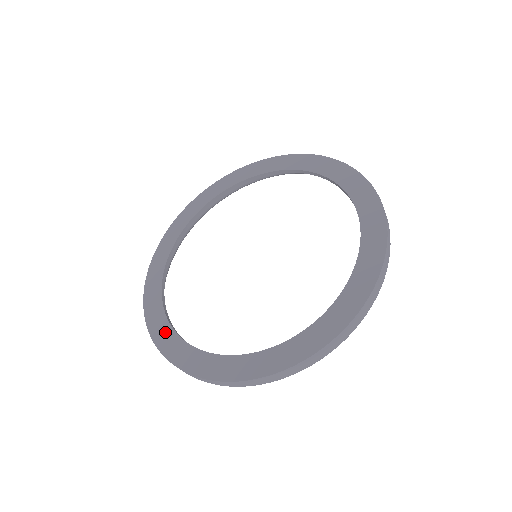
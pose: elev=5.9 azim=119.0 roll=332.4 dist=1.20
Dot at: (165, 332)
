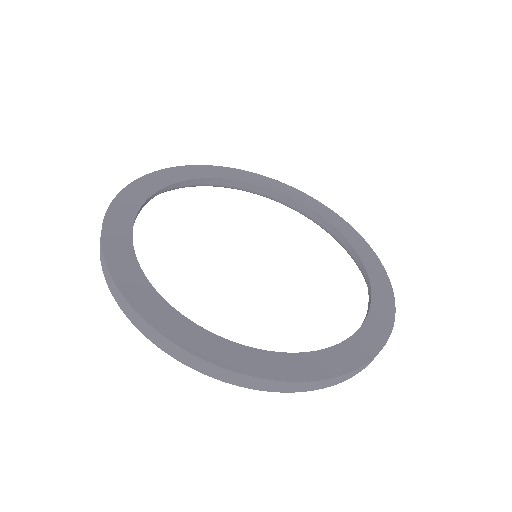
Dot at: (186, 328)
